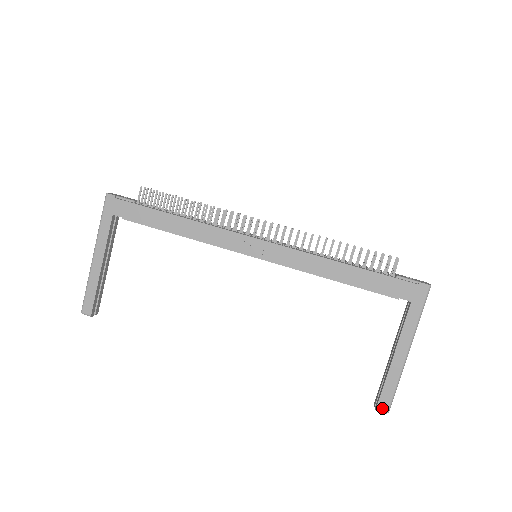
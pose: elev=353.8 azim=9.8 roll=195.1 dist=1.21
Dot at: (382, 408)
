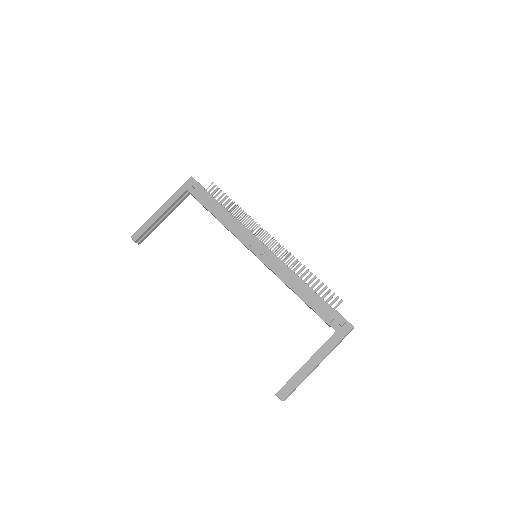
Dot at: (280, 395)
